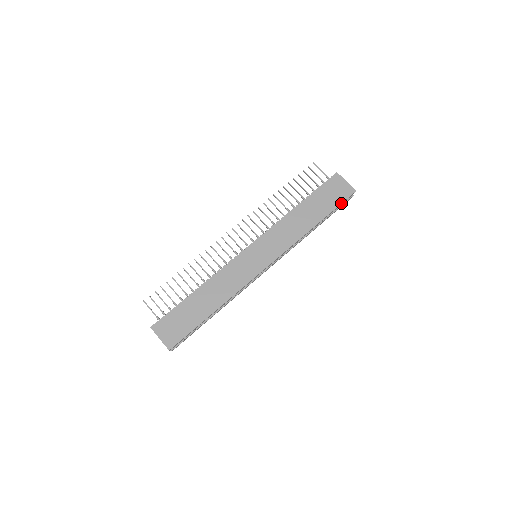
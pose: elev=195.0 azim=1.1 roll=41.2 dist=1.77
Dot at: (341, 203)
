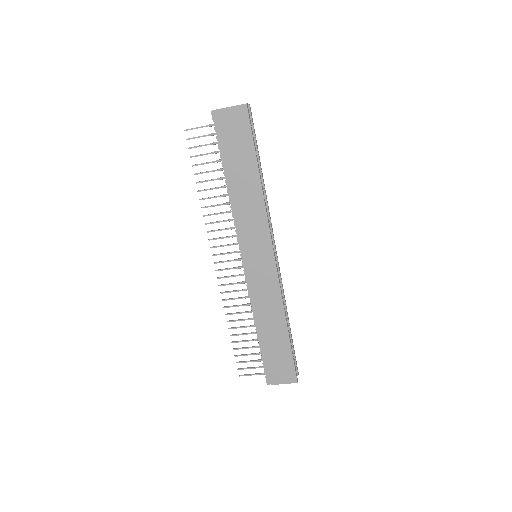
Dot at: (251, 132)
